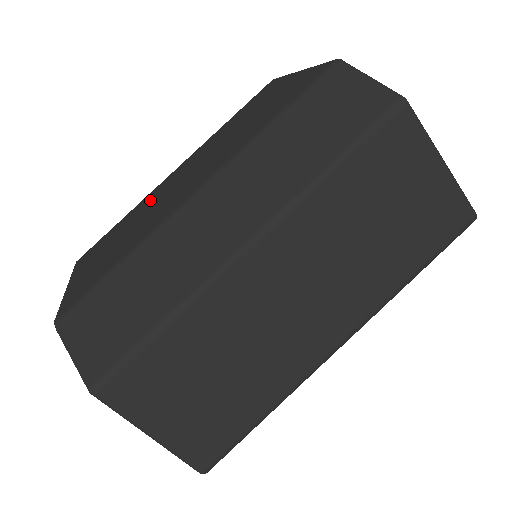
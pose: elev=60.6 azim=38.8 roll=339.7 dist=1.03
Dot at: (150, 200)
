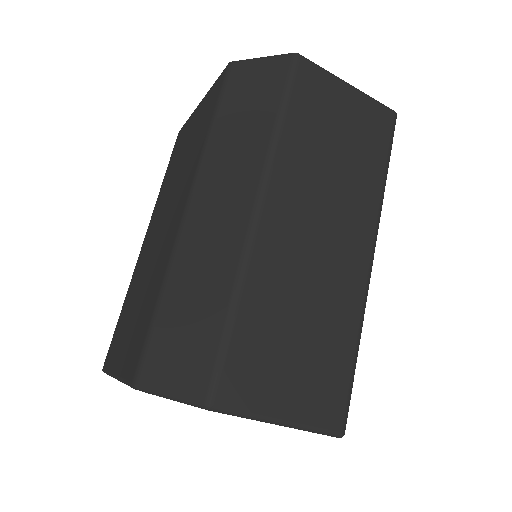
Dot at: (141, 268)
